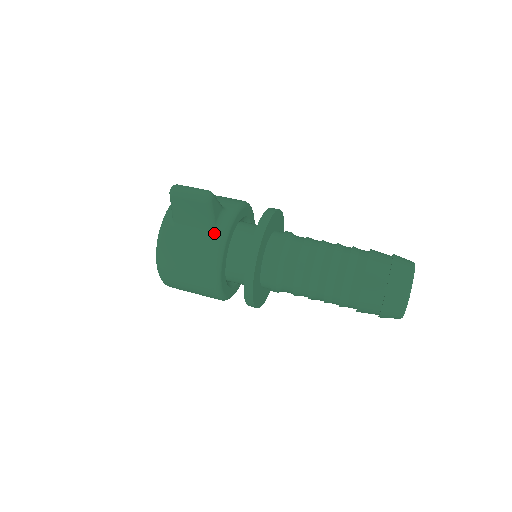
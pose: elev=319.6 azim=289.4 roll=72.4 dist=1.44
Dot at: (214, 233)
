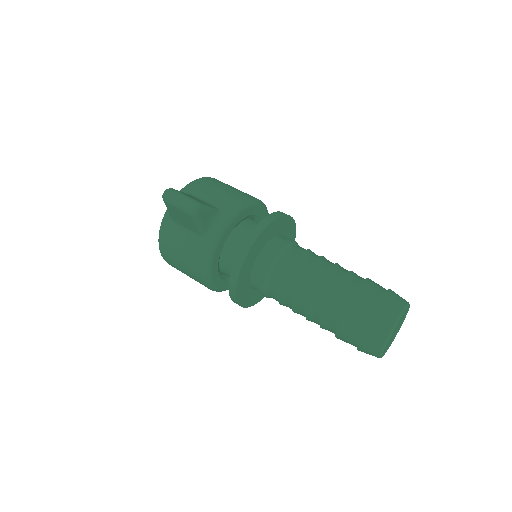
Dot at: (205, 239)
